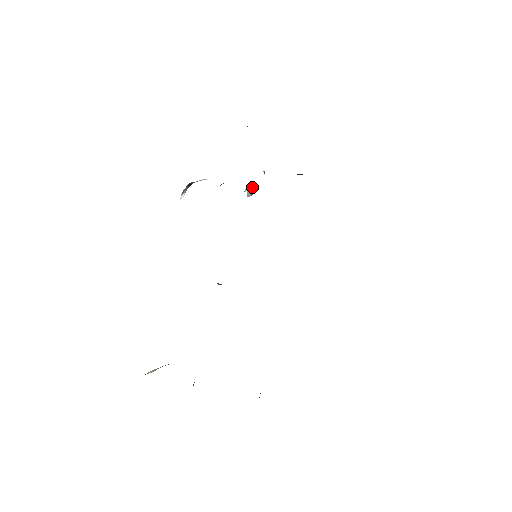
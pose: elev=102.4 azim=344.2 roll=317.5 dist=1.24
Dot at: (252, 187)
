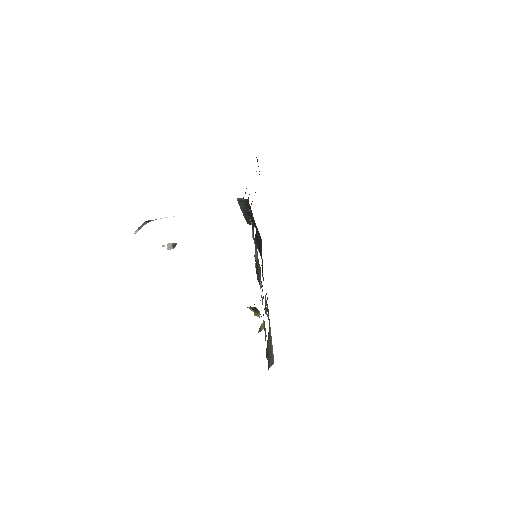
Dot at: occluded
